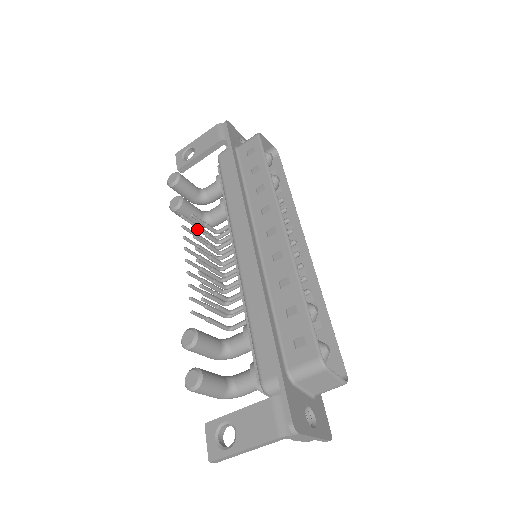
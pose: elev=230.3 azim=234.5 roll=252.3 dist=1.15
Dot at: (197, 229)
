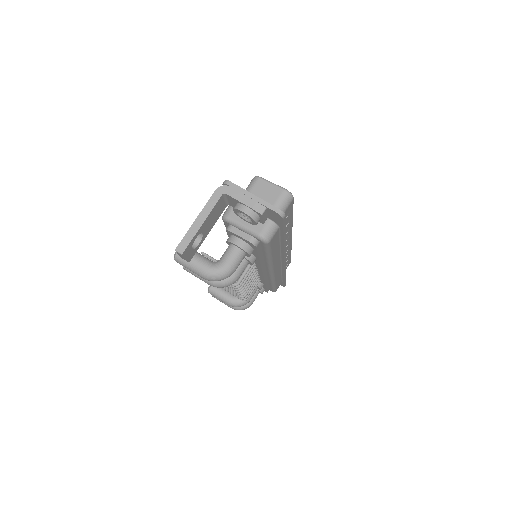
Dot at: occluded
